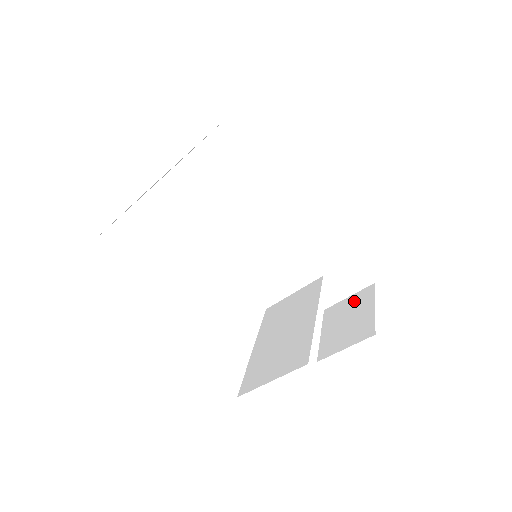
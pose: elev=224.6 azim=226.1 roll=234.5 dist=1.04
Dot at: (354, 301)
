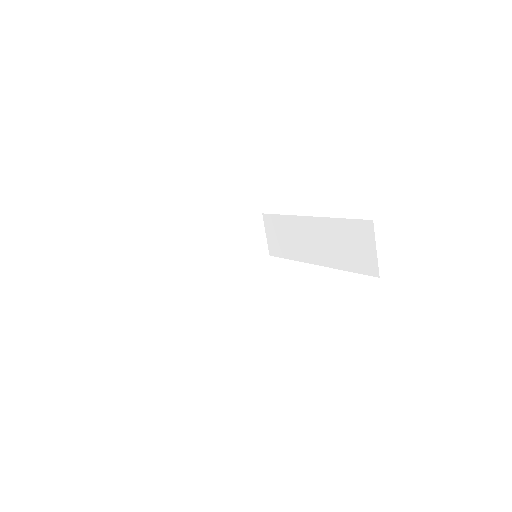
Dot at: occluded
